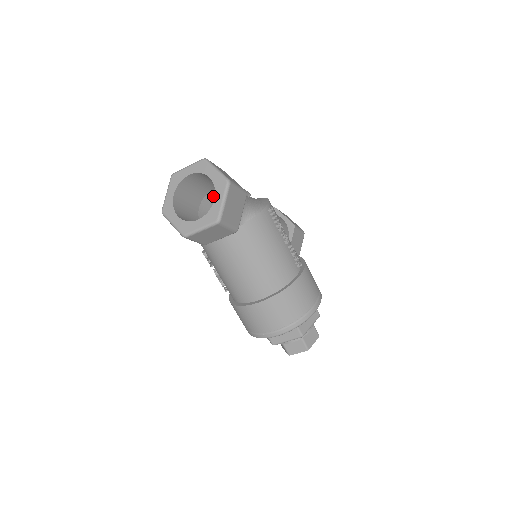
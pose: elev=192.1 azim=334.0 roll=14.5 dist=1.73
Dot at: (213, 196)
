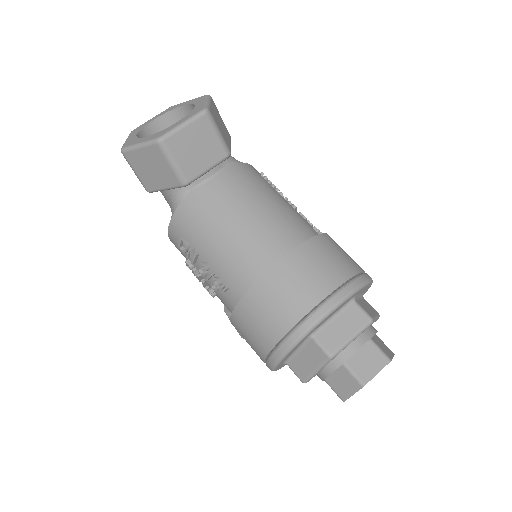
Dot at: occluded
